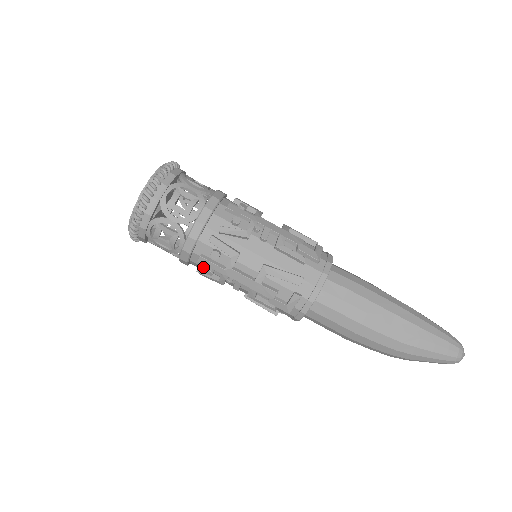
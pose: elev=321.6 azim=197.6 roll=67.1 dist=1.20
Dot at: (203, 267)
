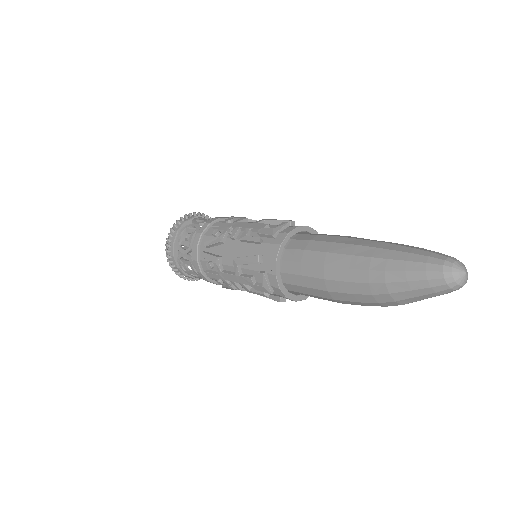
Dot at: occluded
